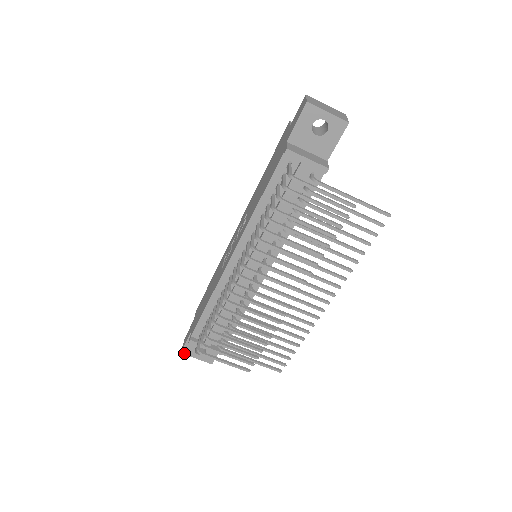
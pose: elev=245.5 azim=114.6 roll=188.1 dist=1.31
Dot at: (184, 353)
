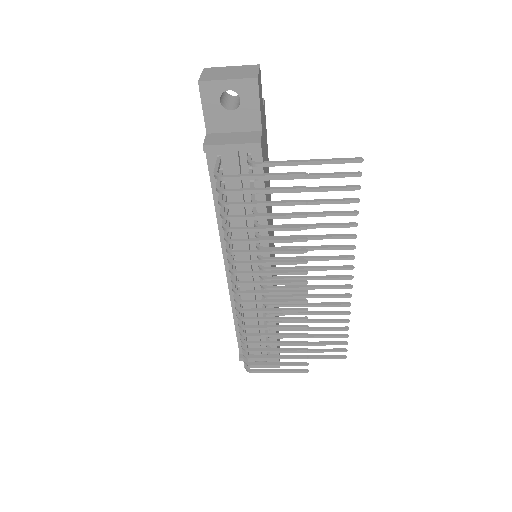
Dot at: occluded
